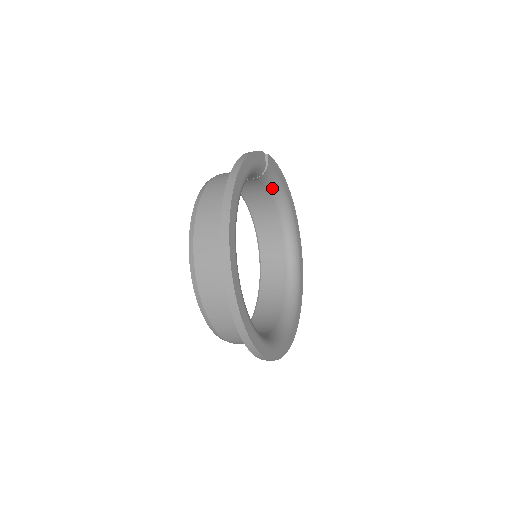
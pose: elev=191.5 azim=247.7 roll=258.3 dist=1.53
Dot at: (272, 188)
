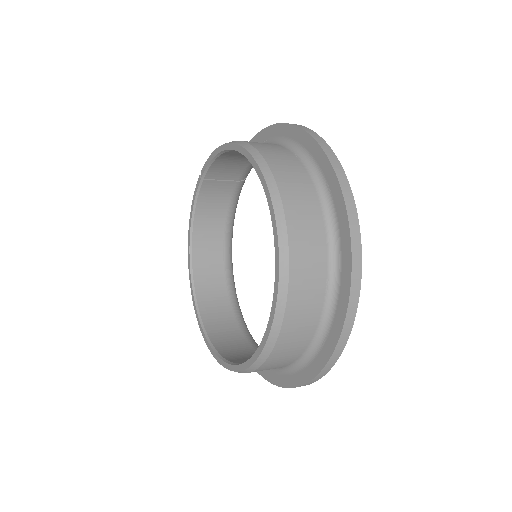
Dot at: (232, 212)
